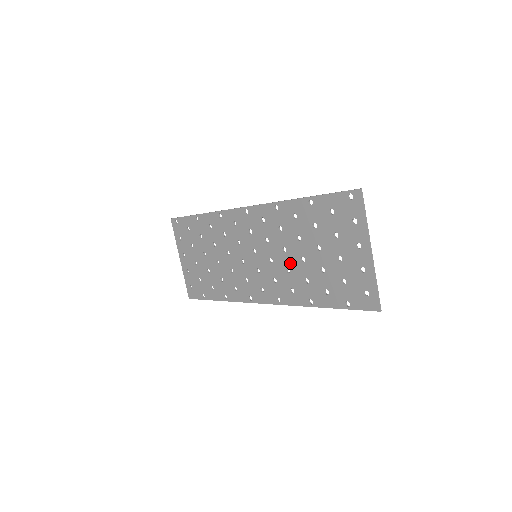
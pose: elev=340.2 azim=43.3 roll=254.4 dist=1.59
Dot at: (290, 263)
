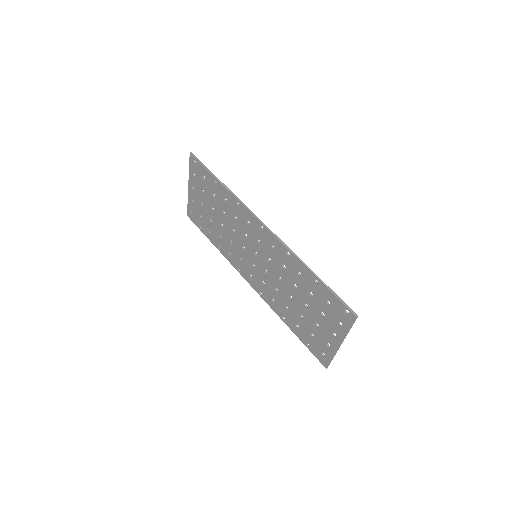
Dot at: (280, 289)
